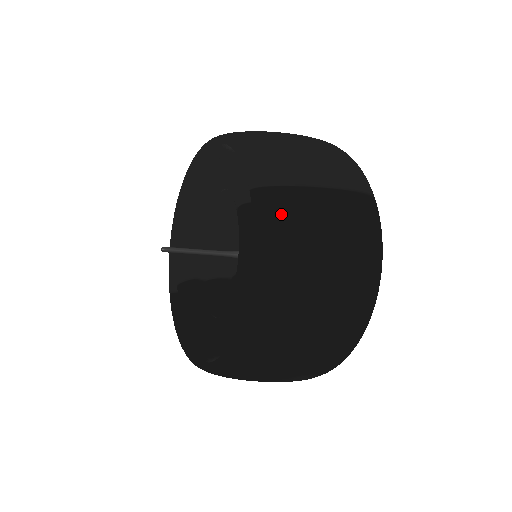
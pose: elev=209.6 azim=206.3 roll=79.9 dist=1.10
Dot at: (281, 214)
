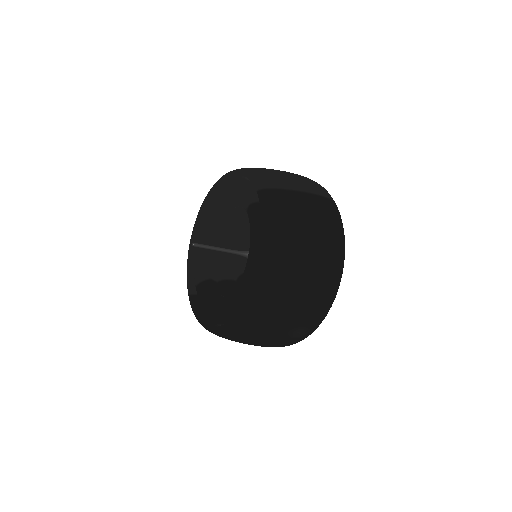
Dot at: (278, 203)
